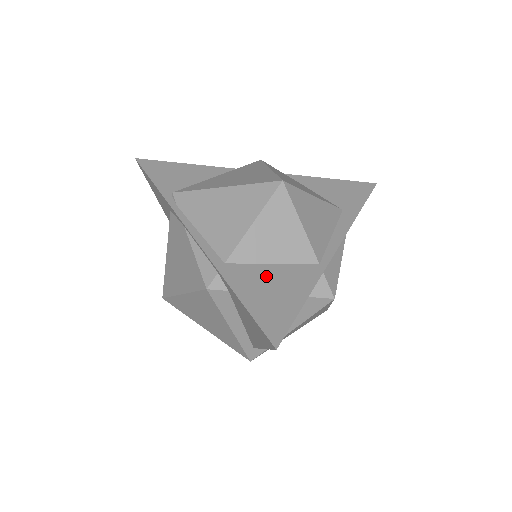
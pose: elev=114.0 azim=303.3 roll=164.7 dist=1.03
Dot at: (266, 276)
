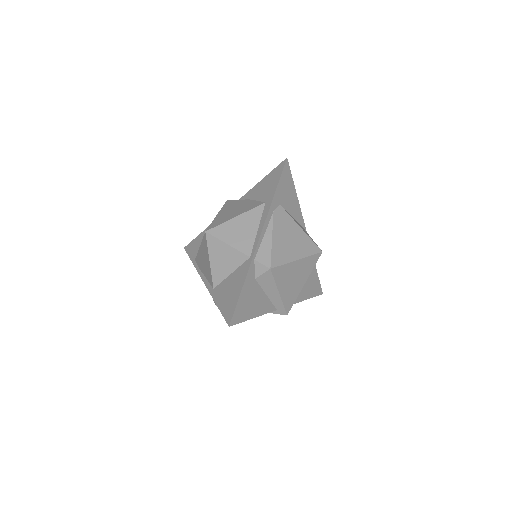
Dot at: (228, 284)
